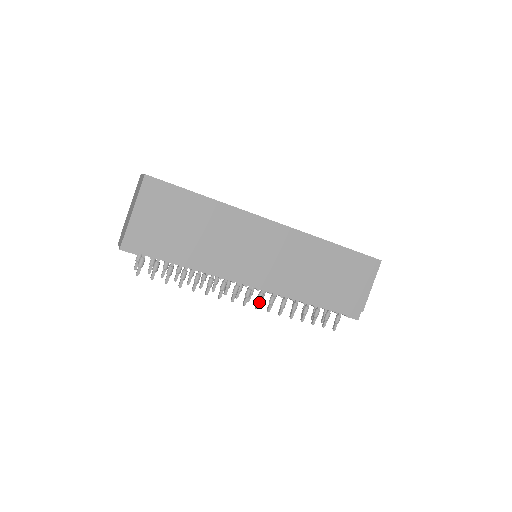
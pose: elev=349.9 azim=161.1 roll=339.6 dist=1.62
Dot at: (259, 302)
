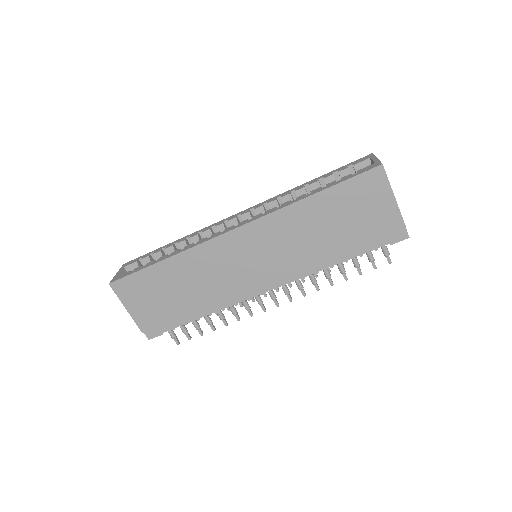
Dot at: (288, 295)
